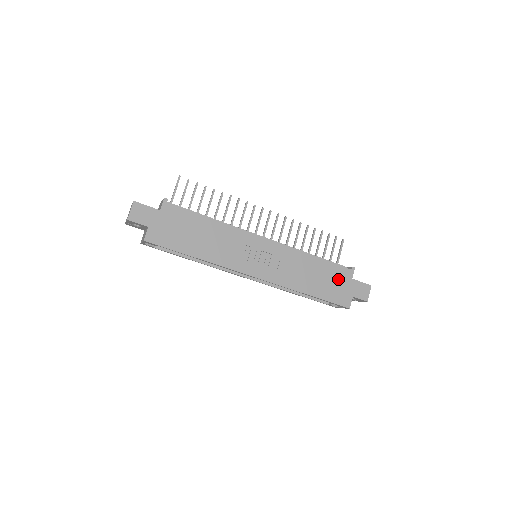
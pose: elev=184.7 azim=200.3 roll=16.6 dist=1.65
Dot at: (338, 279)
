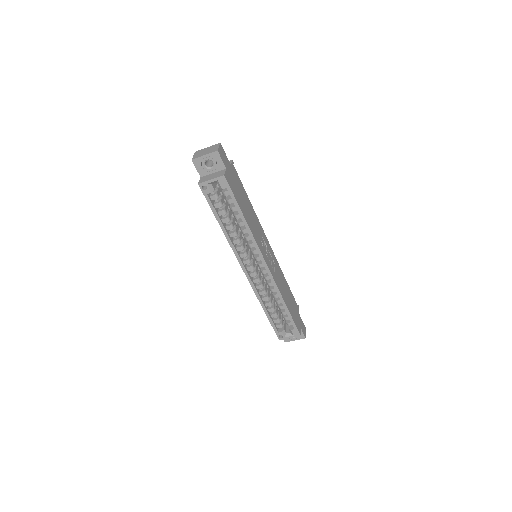
Dot at: (295, 308)
